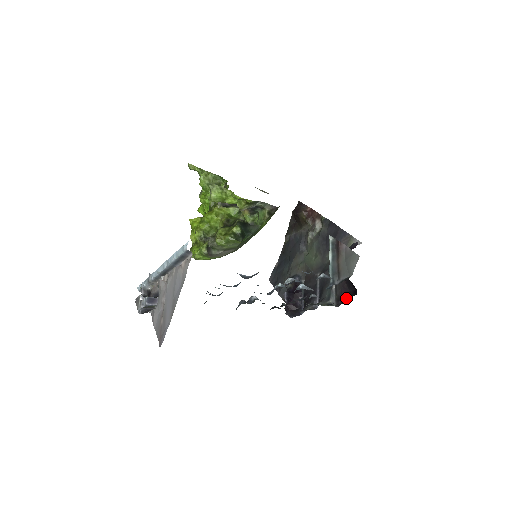
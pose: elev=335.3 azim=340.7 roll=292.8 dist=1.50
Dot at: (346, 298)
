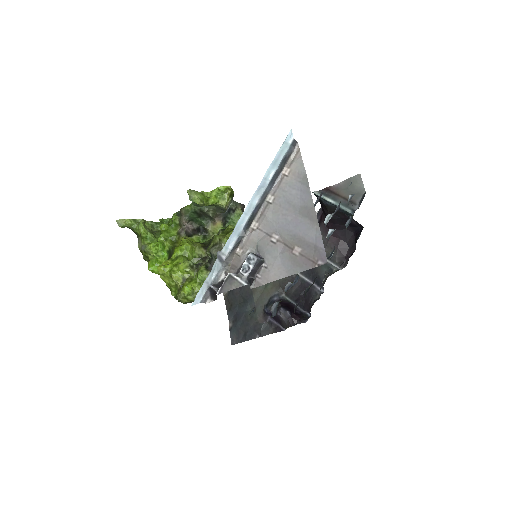
Dot at: (348, 252)
